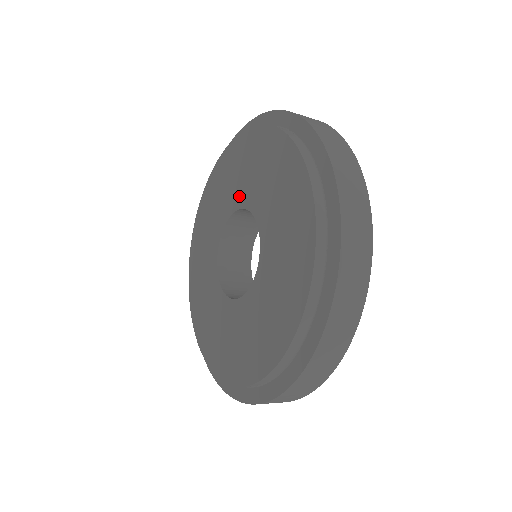
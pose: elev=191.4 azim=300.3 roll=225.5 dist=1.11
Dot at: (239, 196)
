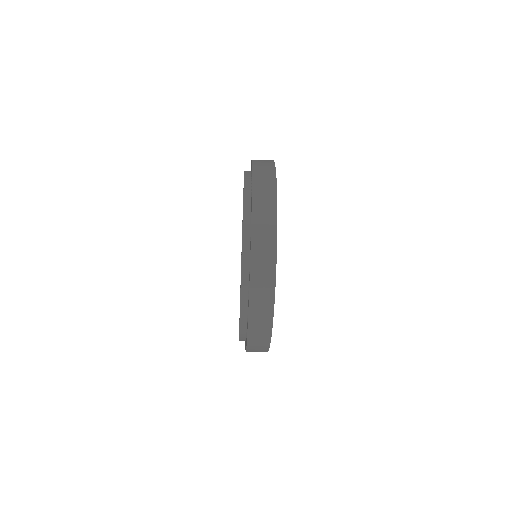
Dot at: occluded
